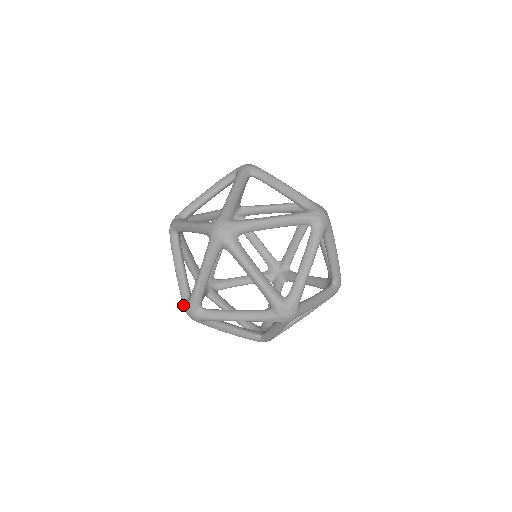
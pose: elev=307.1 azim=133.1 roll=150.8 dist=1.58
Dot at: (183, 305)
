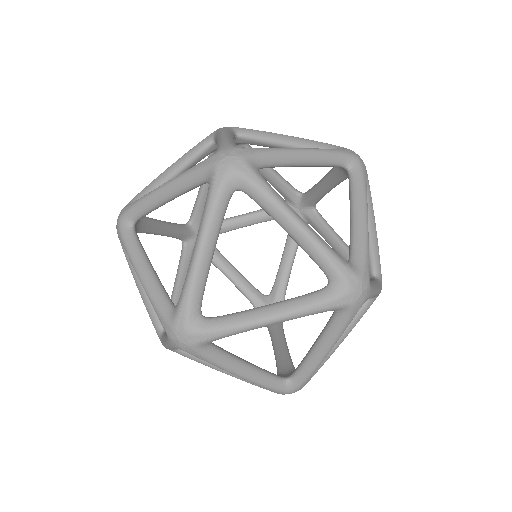
Dot at: occluded
